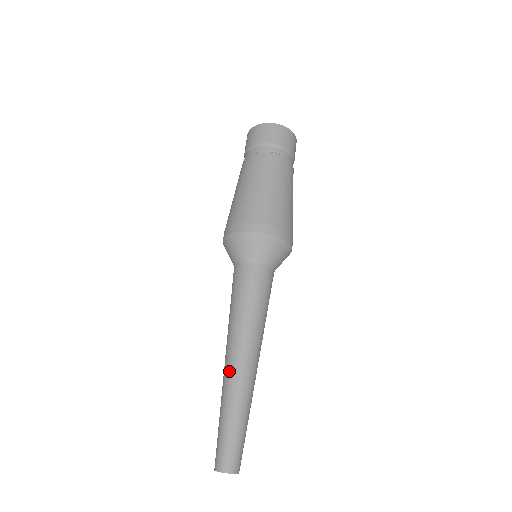
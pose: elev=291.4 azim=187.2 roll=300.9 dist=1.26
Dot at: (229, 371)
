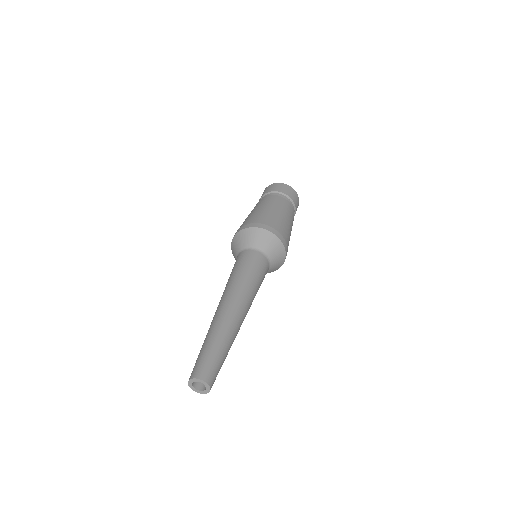
Dot at: (221, 311)
